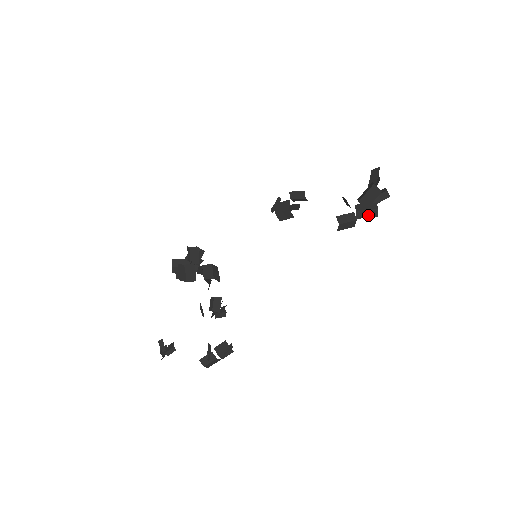
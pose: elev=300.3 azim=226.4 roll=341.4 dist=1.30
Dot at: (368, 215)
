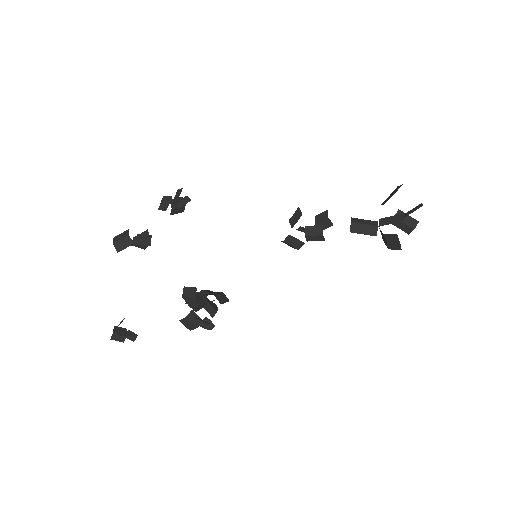
Dot at: (393, 221)
